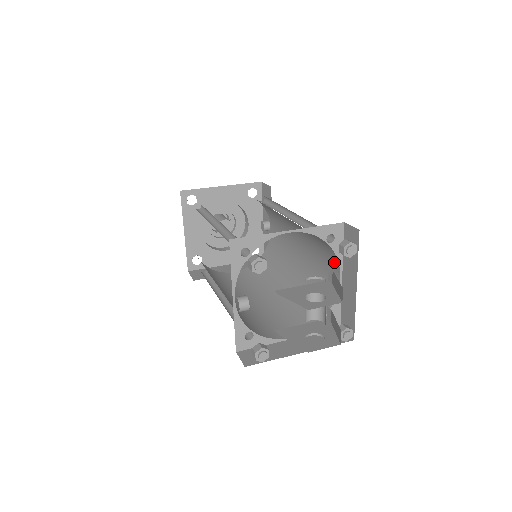
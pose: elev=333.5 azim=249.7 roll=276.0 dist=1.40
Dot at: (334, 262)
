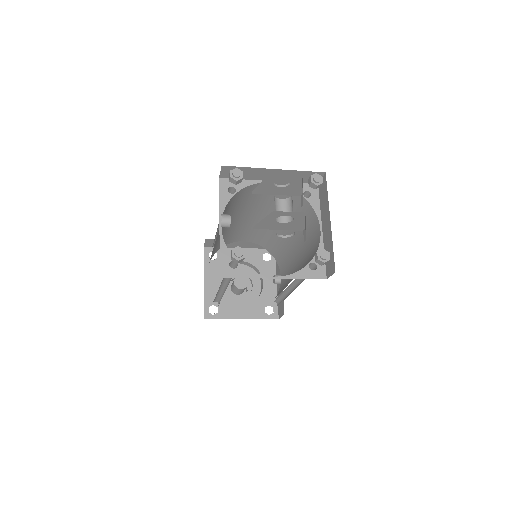
Dot at: (315, 222)
